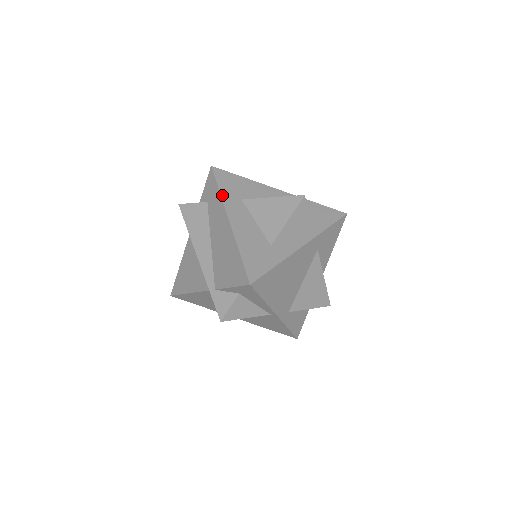
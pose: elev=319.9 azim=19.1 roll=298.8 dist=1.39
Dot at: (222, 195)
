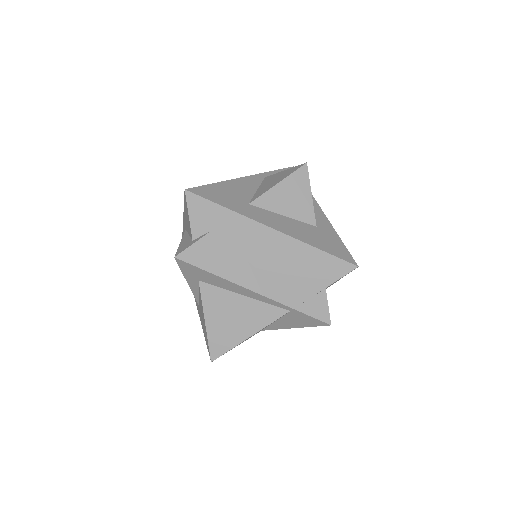
Dot at: (236, 211)
